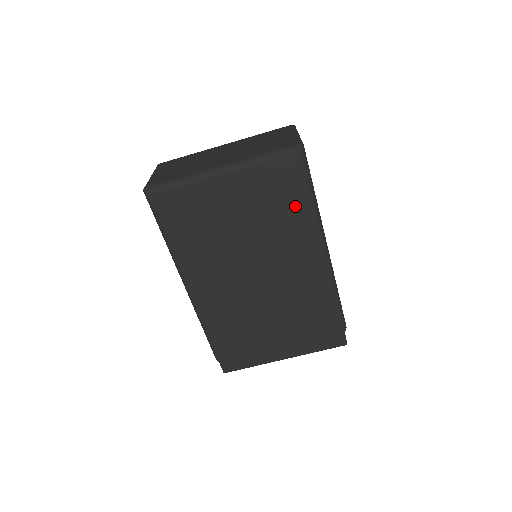
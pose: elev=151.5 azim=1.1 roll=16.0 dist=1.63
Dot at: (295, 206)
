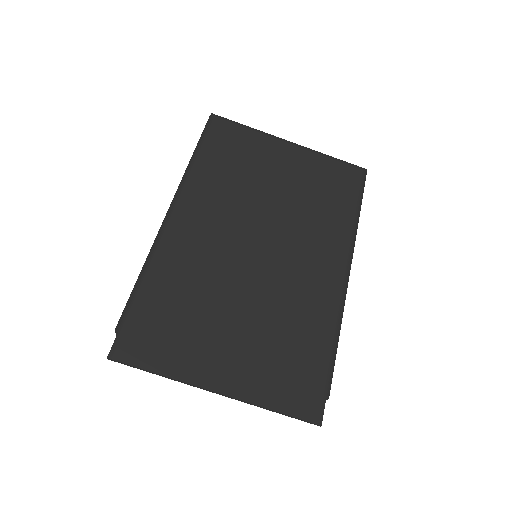
Dot at: (339, 206)
